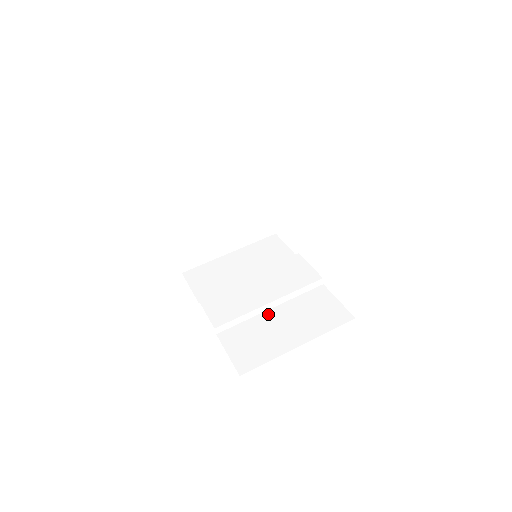
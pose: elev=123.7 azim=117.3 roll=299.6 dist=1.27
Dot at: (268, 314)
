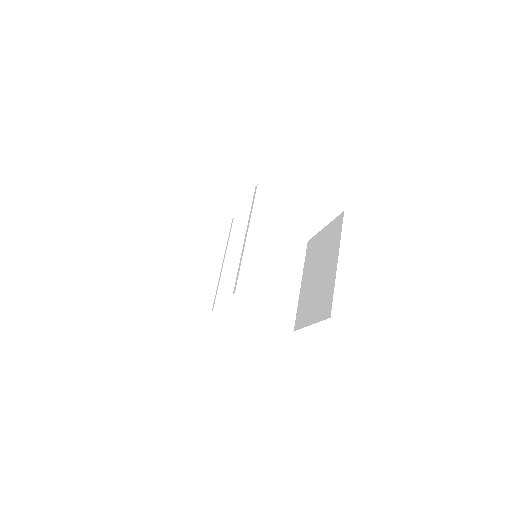
Dot at: (263, 280)
